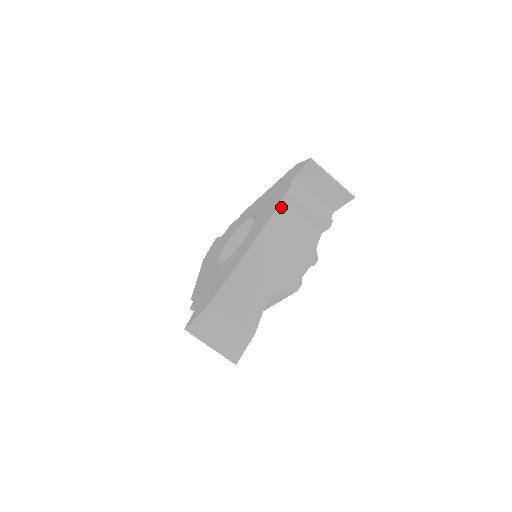
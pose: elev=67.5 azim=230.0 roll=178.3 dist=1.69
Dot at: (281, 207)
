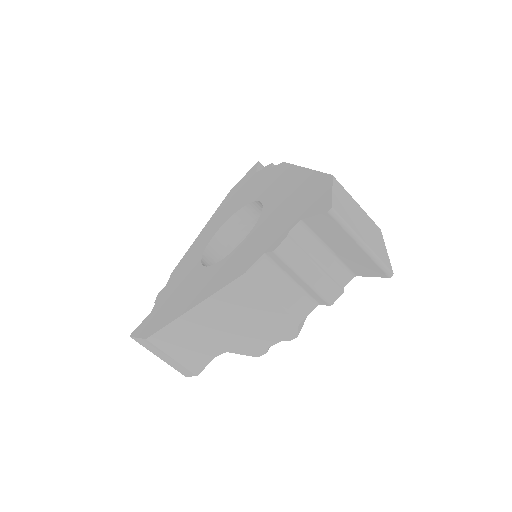
Dot at: (259, 266)
